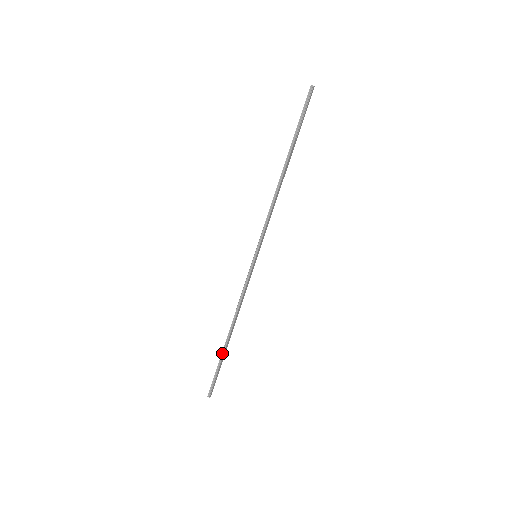
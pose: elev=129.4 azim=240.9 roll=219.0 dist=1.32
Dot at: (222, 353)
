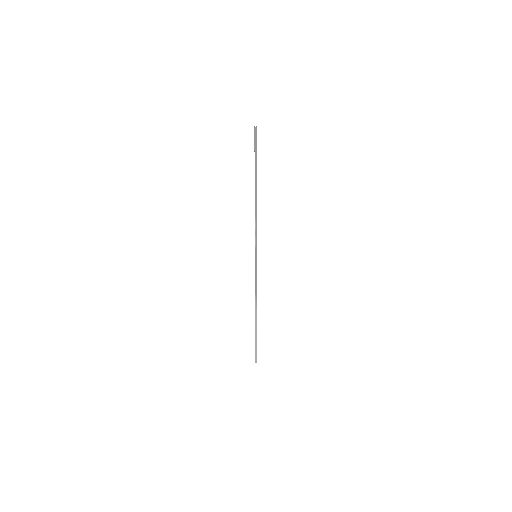
Dot at: (255, 330)
